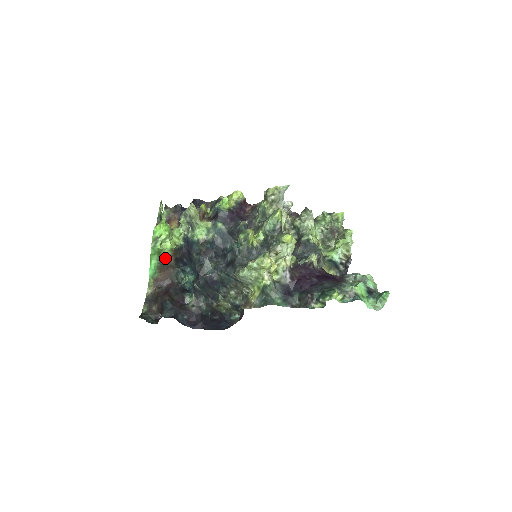
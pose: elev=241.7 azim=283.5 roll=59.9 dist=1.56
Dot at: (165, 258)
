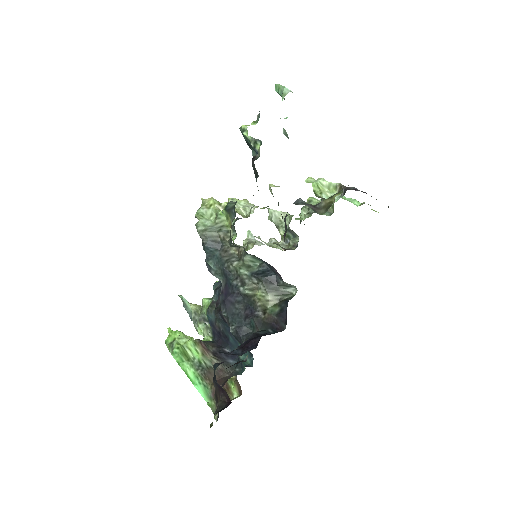
Dot at: (199, 359)
